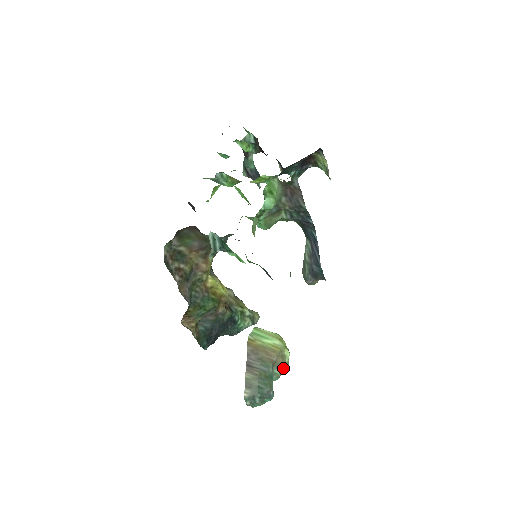
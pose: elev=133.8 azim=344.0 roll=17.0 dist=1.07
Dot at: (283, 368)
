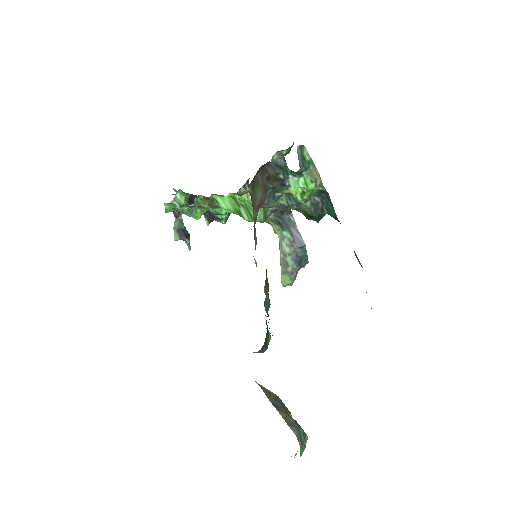
Dot at: (290, 412)
